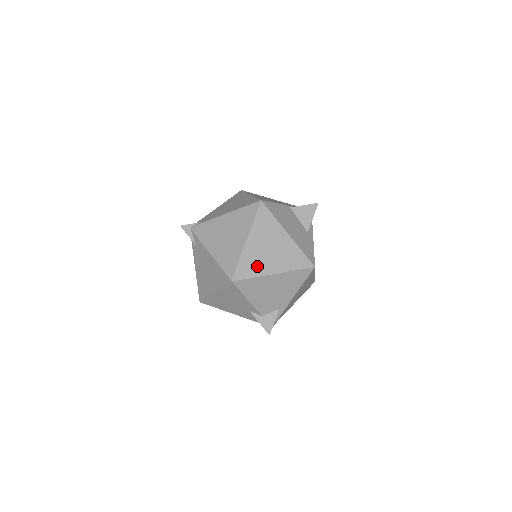
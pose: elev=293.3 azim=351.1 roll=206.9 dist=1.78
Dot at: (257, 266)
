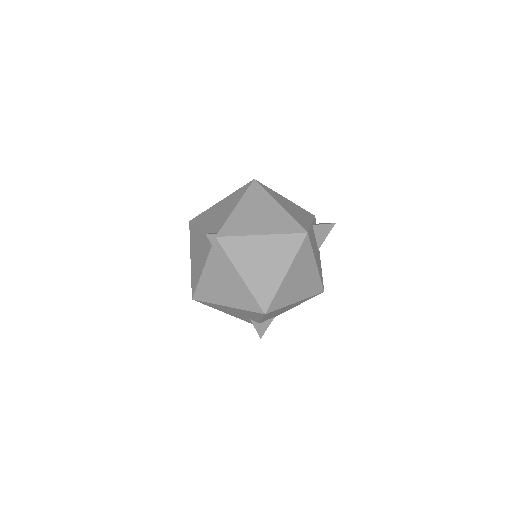
Dot at: (287, 297)
